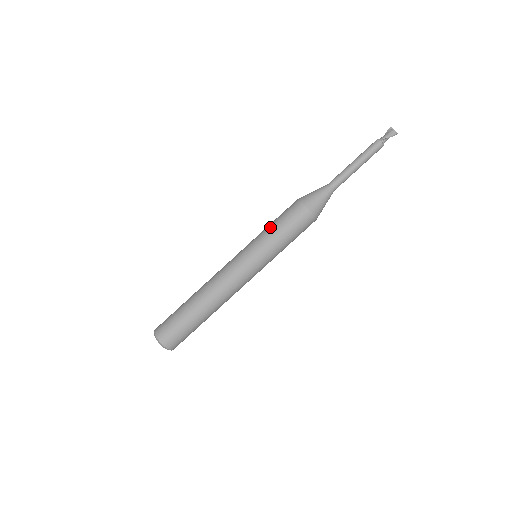
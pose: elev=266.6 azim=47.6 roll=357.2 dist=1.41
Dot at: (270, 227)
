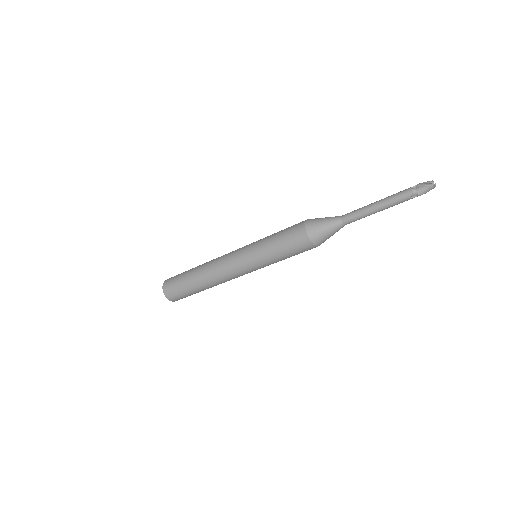
Dot at: (277, 256)
